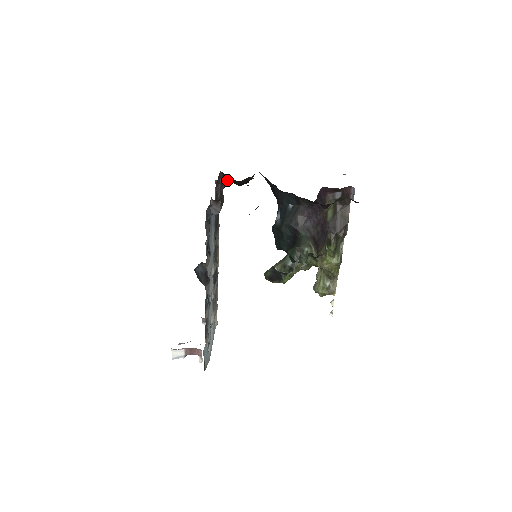
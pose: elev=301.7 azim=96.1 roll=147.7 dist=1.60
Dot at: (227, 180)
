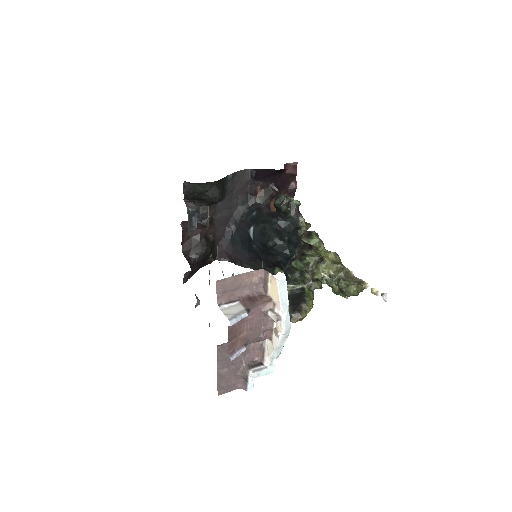
Dot at: (191, 257)
